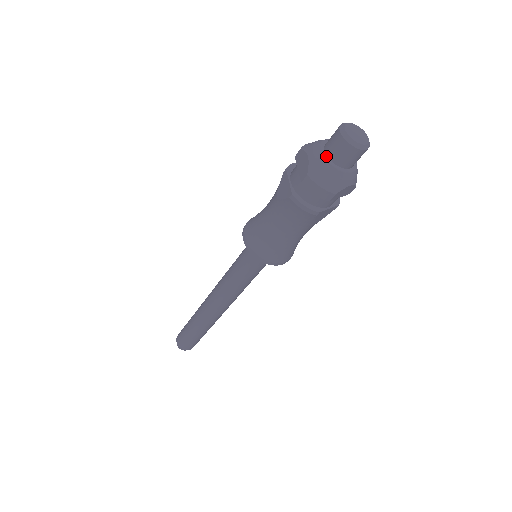
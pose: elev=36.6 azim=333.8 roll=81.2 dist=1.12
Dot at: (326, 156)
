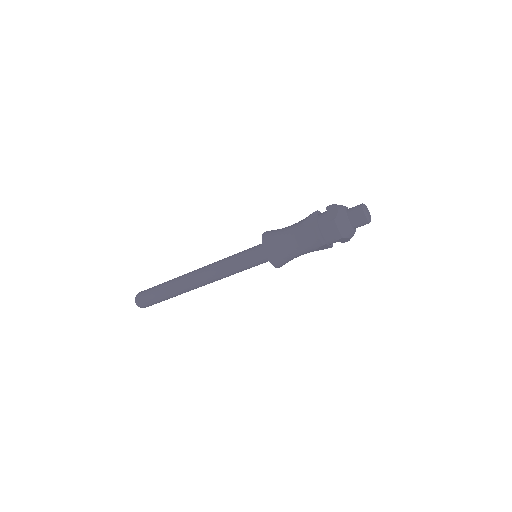
Dot at: (348, 215)
